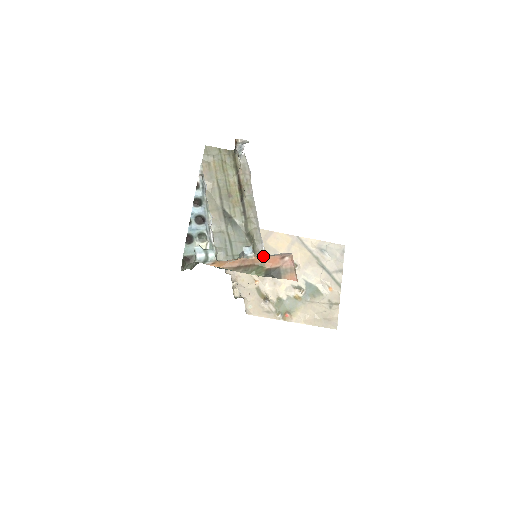
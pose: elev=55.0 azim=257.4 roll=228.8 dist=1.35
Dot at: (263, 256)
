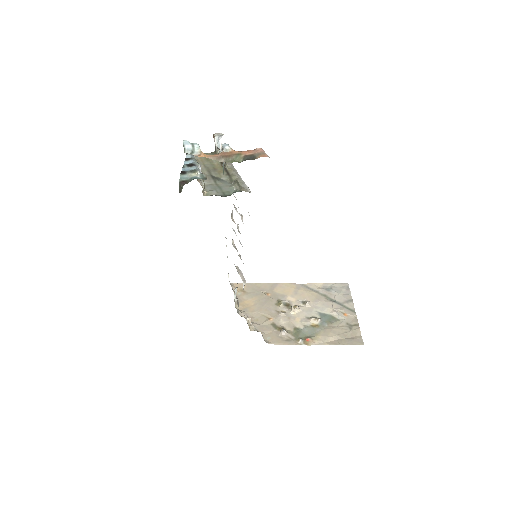
Dot at: (239, 151)
